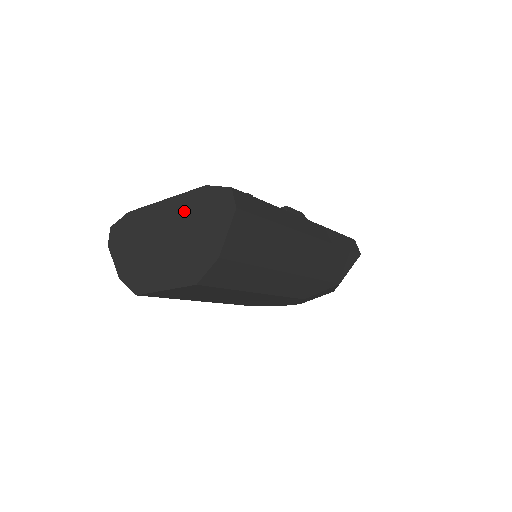
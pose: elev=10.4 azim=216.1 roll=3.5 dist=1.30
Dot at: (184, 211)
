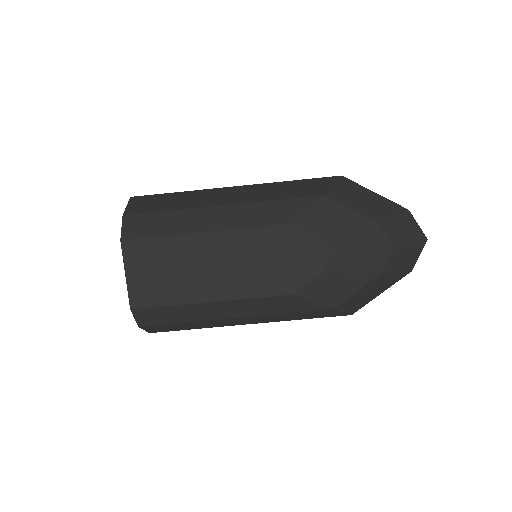
Dot at: occluded
